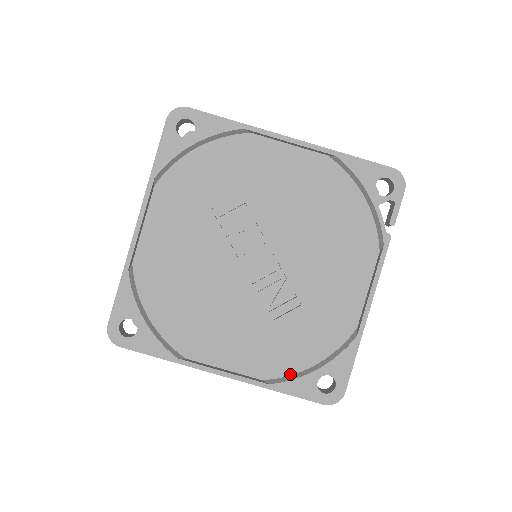
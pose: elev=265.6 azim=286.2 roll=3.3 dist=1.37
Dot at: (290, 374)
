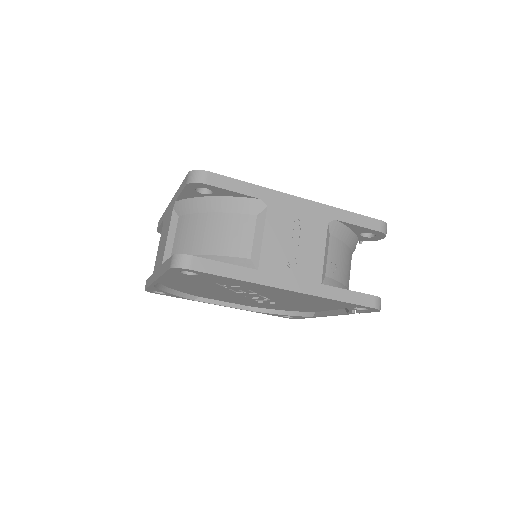
Dot at: (267, 308)
